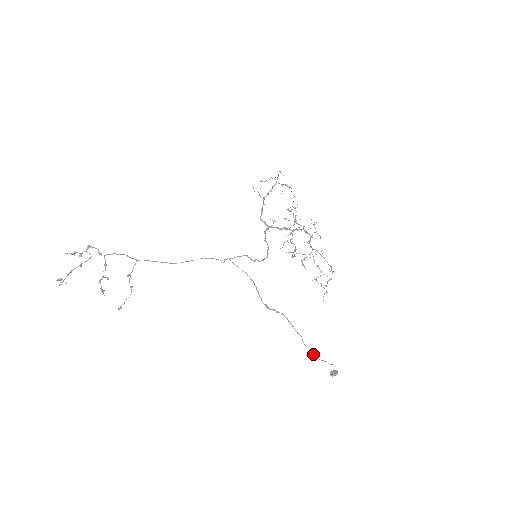
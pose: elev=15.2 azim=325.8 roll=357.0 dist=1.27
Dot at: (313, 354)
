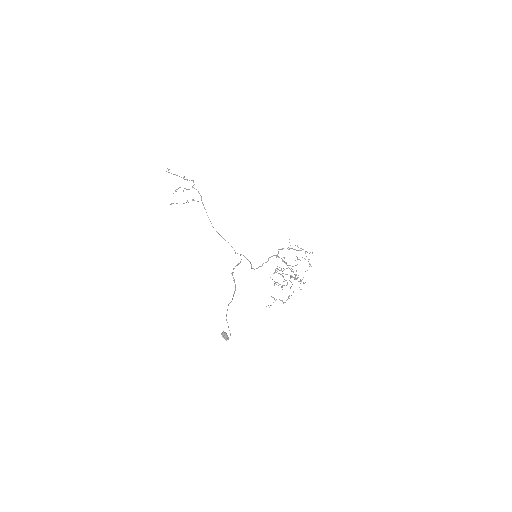
Dot at: occluded
